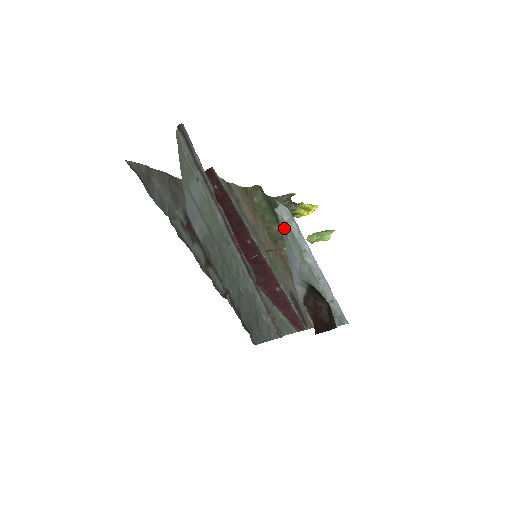
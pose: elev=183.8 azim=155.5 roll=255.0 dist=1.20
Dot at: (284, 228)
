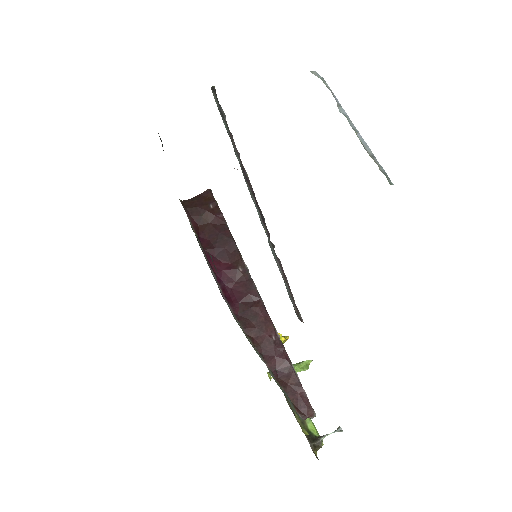
Dot at: (322, 78)
